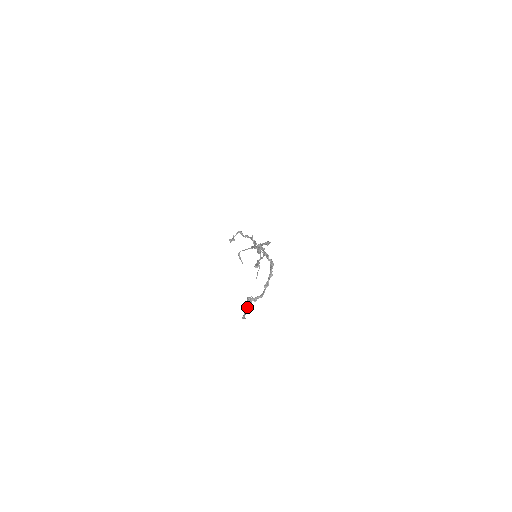
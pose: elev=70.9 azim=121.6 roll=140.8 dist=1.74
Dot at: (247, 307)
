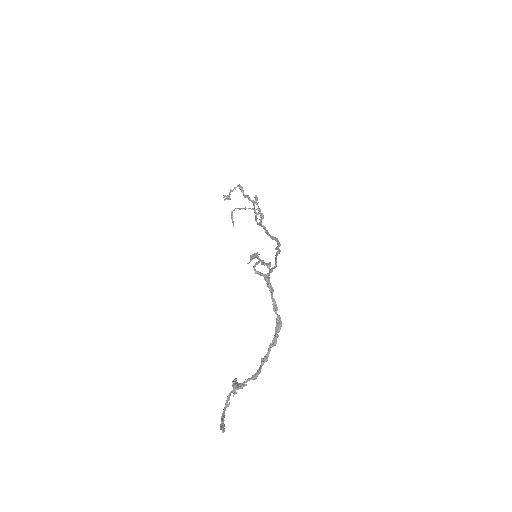
Dot at: (230, 395)
